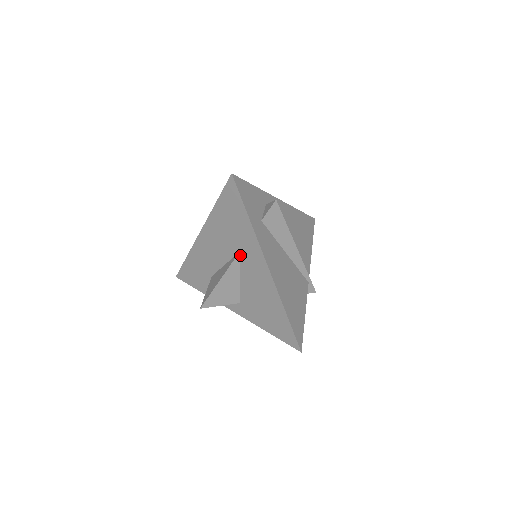
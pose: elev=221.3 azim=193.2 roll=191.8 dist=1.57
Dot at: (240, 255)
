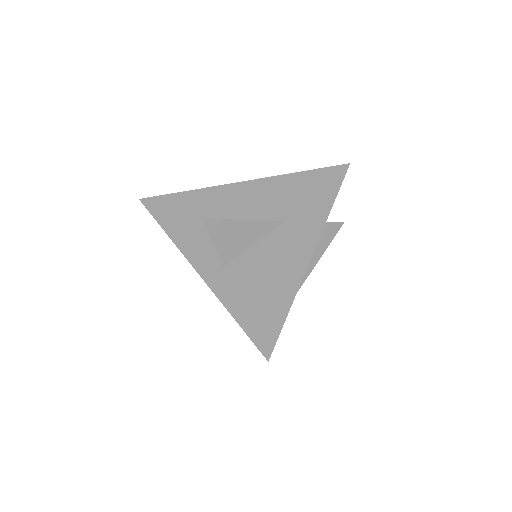
Dot at: (283, 224)
